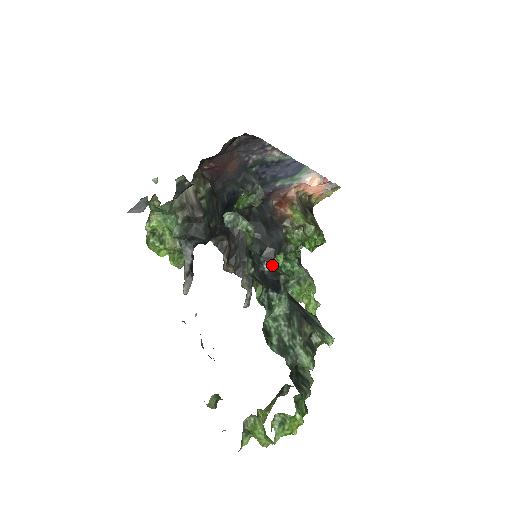
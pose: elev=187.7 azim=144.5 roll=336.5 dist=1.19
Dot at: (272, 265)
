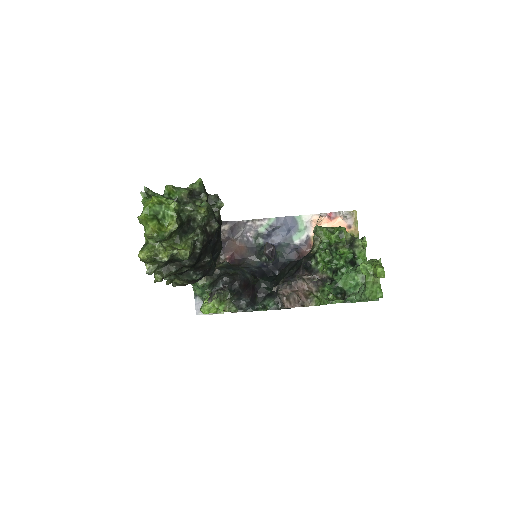
Dot at: occluded
